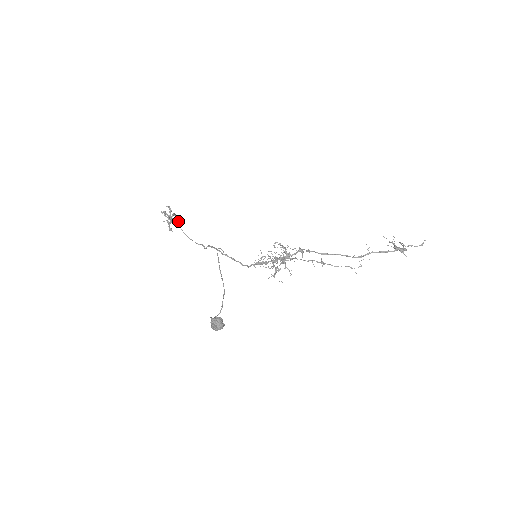
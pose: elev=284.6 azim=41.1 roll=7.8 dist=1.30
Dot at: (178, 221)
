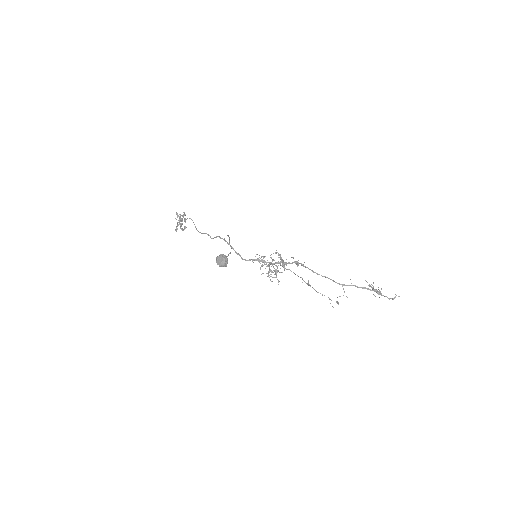
Dot at: (185, 228)
